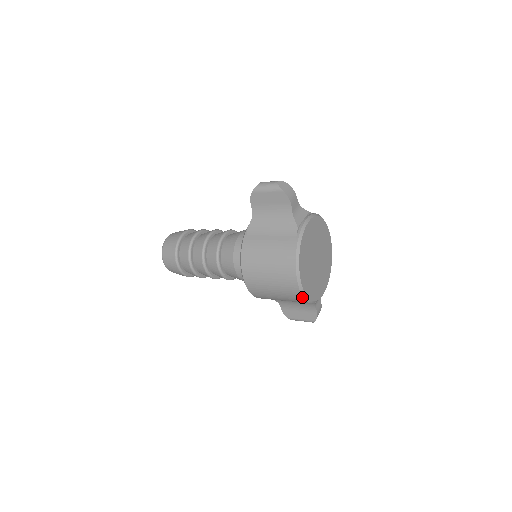
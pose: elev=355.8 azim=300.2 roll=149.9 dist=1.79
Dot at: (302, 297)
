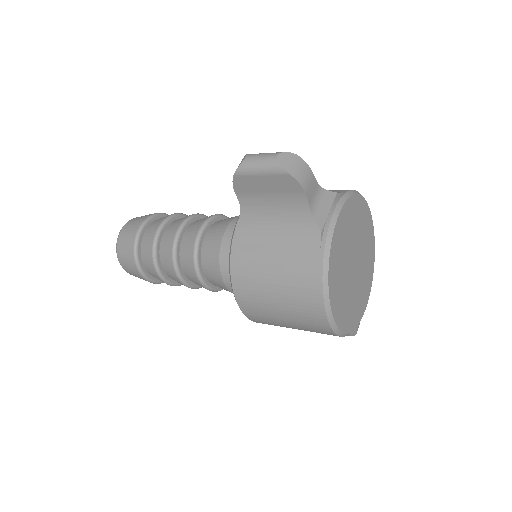
Dot at: (337, 335)
